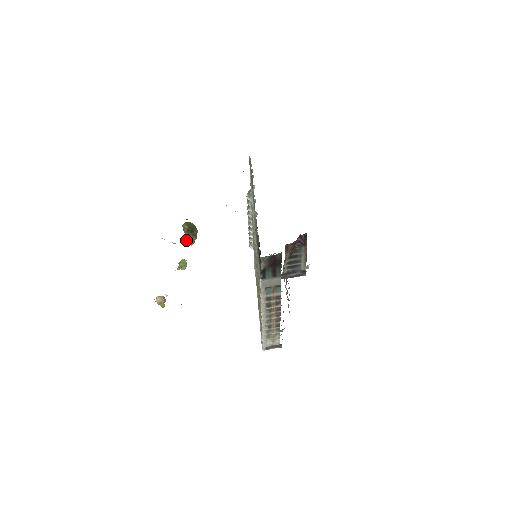
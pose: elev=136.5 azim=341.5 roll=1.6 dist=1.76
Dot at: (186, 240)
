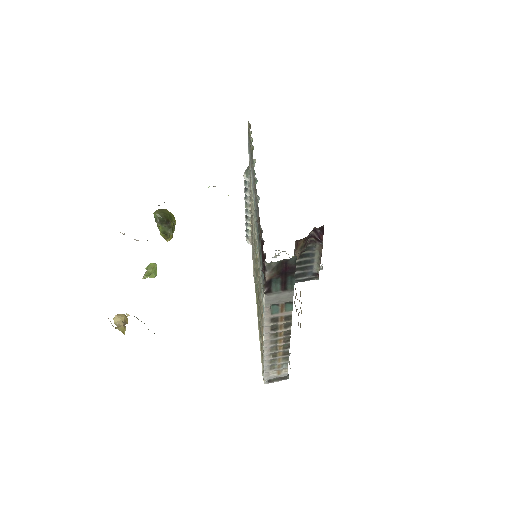
Dot at: (160, 234)
